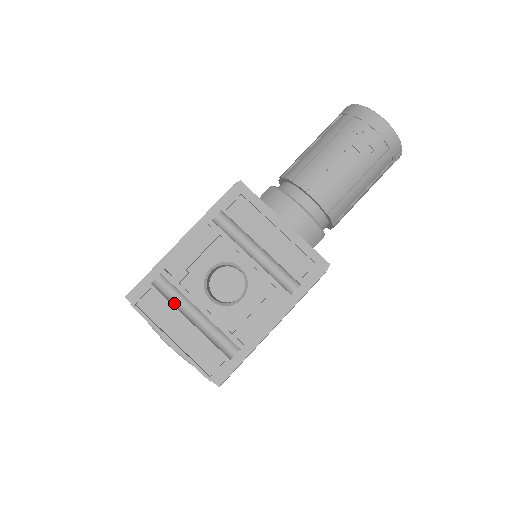
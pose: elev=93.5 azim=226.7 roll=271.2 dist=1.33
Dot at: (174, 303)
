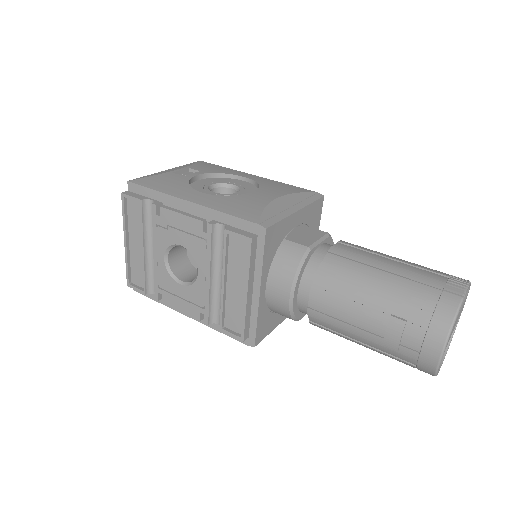
Dot at: (147, 227)
